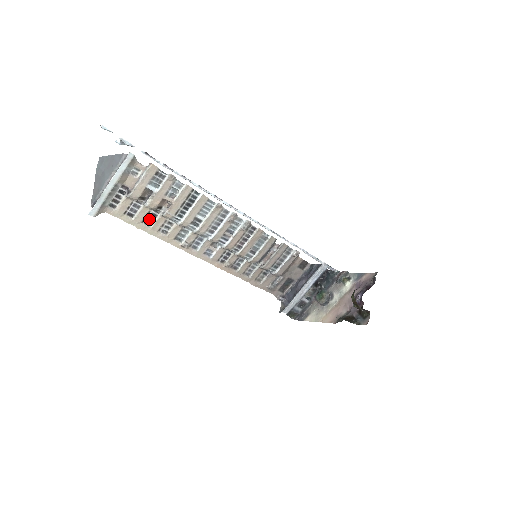
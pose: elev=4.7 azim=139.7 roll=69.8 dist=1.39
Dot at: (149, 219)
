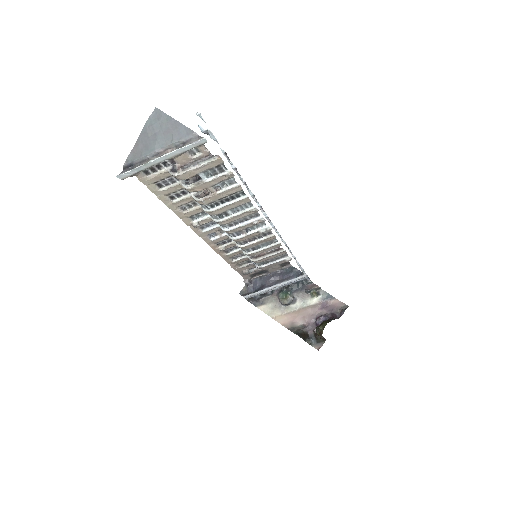
Dot at: (176, 194)
